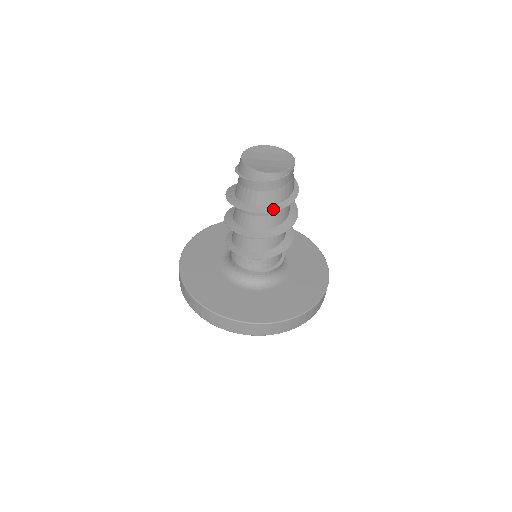
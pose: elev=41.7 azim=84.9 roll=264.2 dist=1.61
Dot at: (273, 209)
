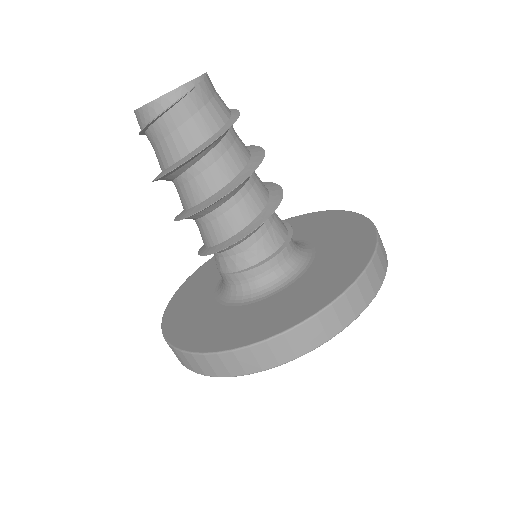
Dot at: (204, 146)
